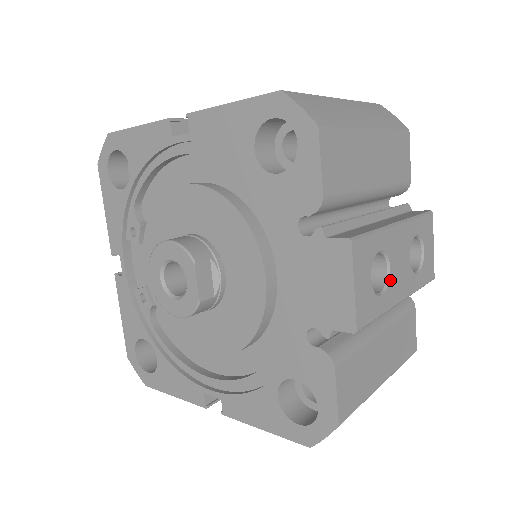
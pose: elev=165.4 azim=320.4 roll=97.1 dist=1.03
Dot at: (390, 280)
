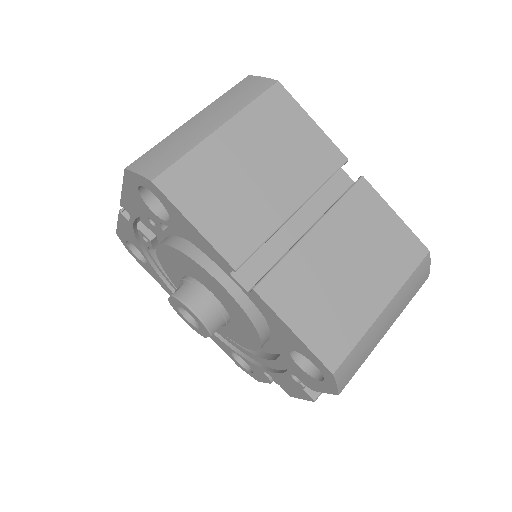
Dot at: occluded
